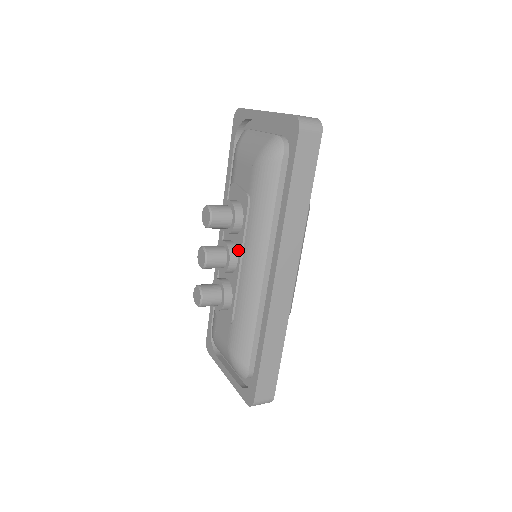
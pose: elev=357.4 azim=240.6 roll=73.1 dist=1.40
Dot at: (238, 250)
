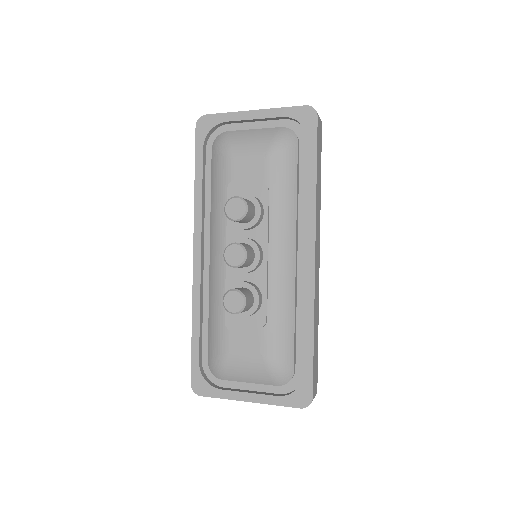
Dot at: (261, 243)
